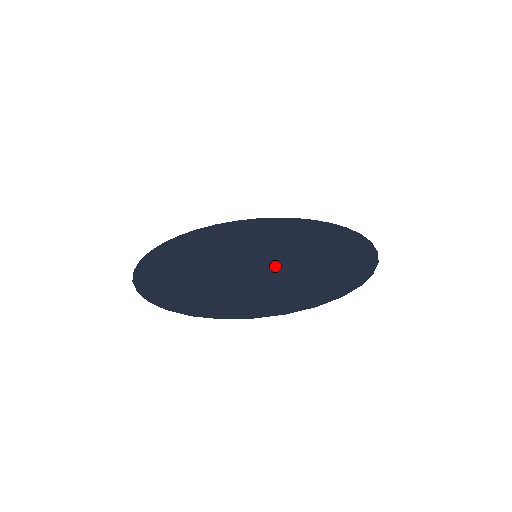
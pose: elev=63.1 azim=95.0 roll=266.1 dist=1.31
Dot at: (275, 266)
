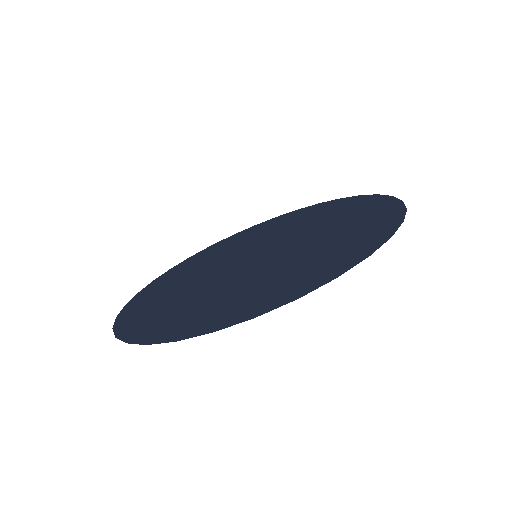
Dot at: (279, 257)
